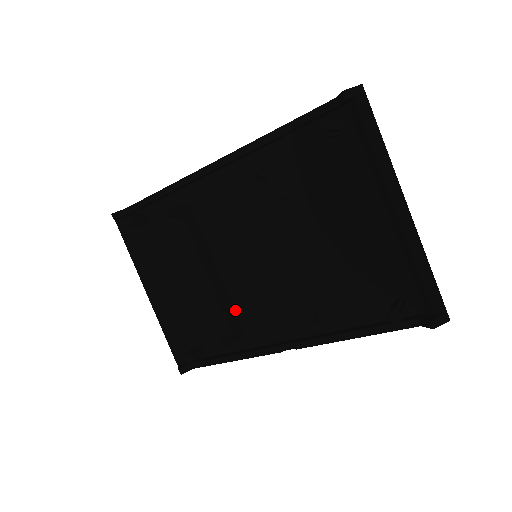
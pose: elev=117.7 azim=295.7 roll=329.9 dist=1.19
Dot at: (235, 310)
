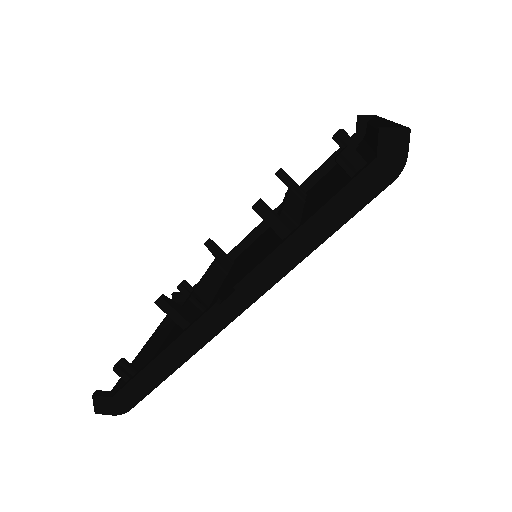
Dot at: occluded
